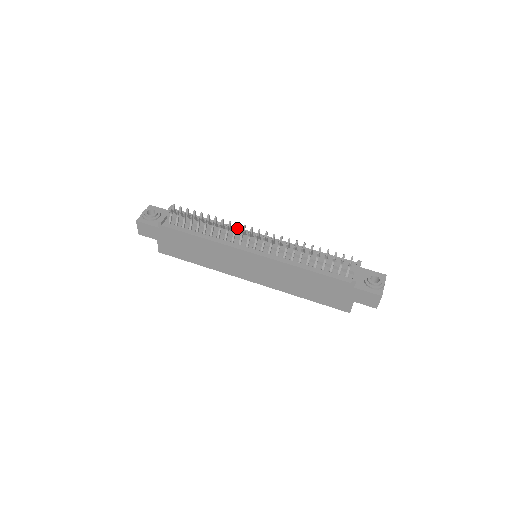
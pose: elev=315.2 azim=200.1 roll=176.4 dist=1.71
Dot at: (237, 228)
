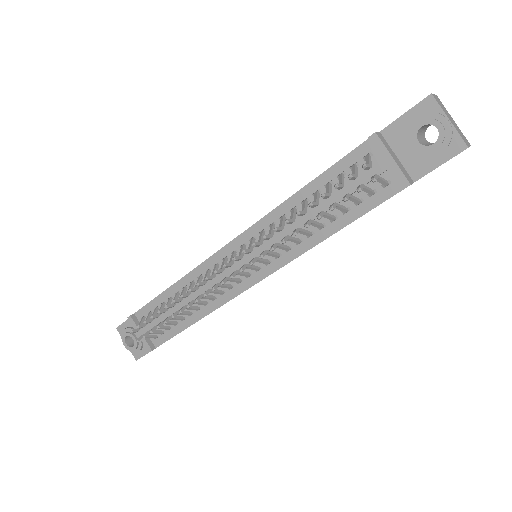
Dot at: (204, 284)
